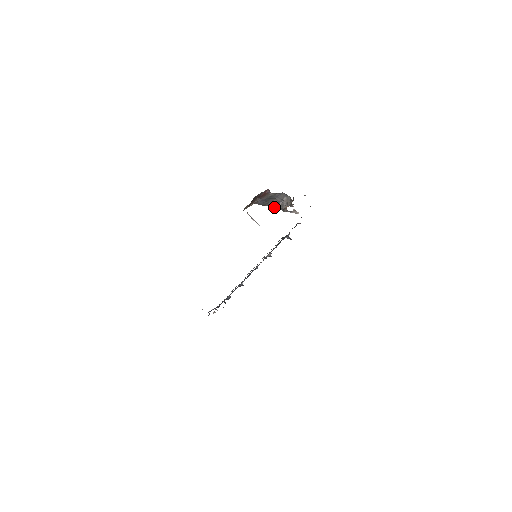
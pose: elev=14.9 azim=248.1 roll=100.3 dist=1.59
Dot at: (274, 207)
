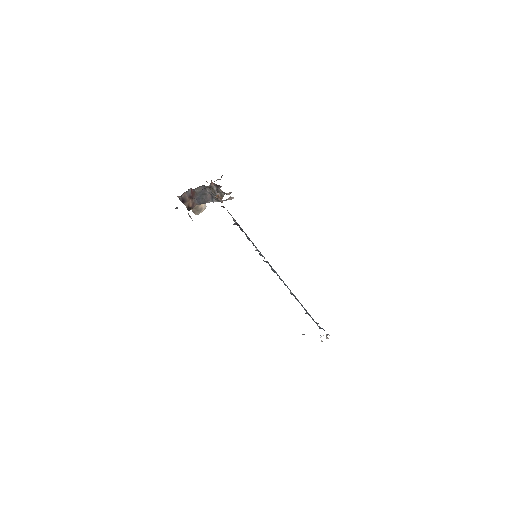
Dot at: (212, 201)
